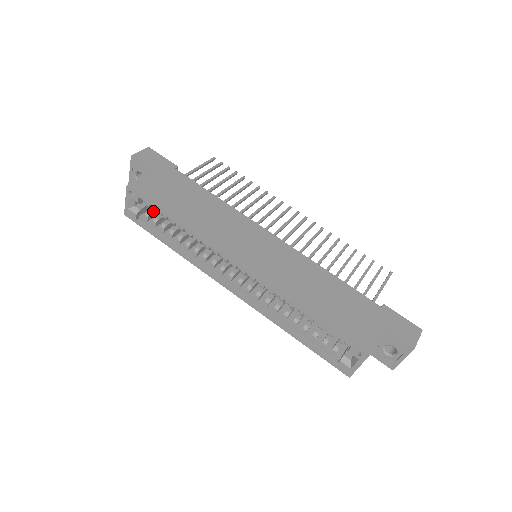
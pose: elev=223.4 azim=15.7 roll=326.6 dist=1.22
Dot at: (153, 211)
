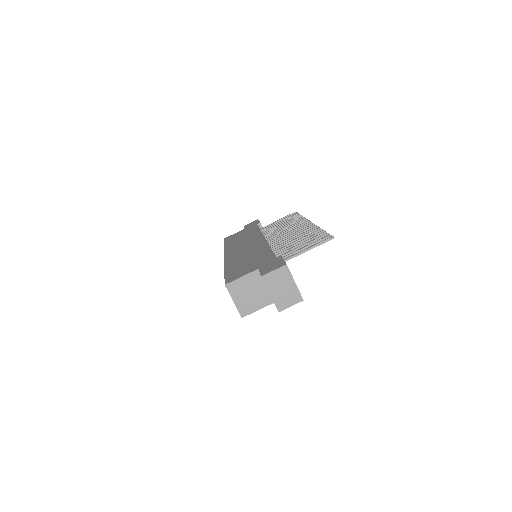
Dot at: occluded
